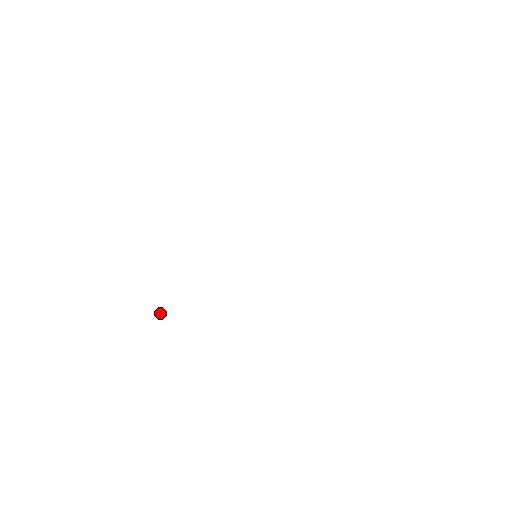
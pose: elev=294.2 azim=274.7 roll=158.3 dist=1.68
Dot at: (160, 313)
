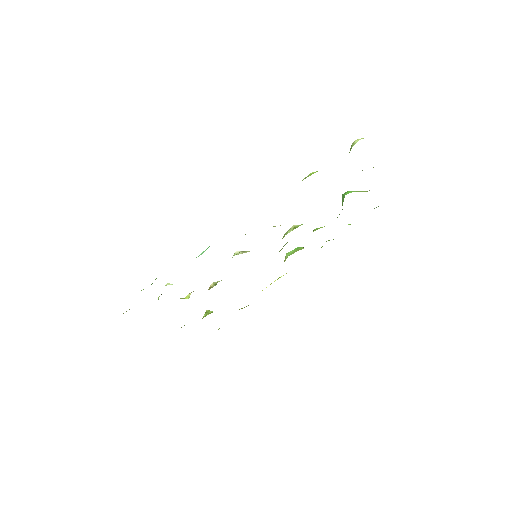
Dot at: occluded
